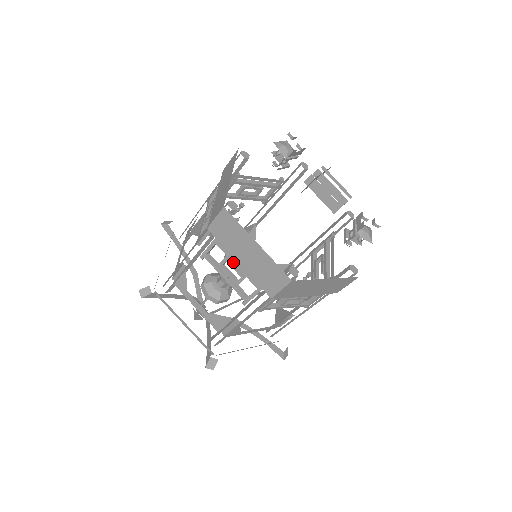
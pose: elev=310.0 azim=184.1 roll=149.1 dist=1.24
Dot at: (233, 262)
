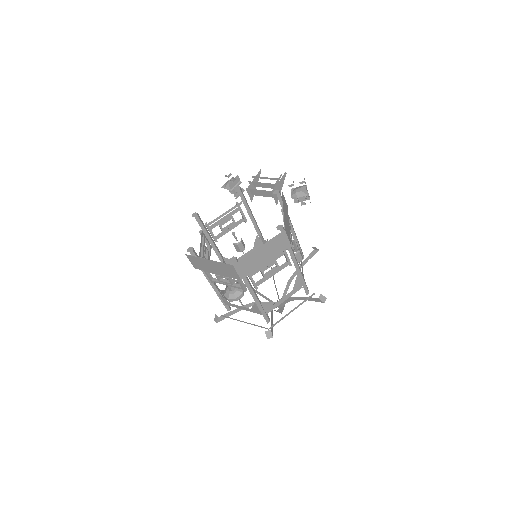
Dot at: (218, 275)
